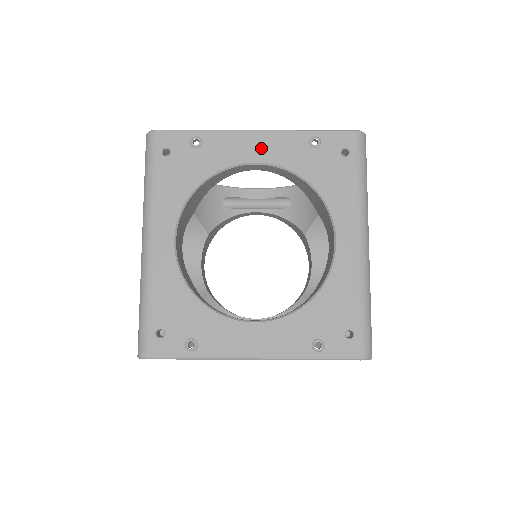
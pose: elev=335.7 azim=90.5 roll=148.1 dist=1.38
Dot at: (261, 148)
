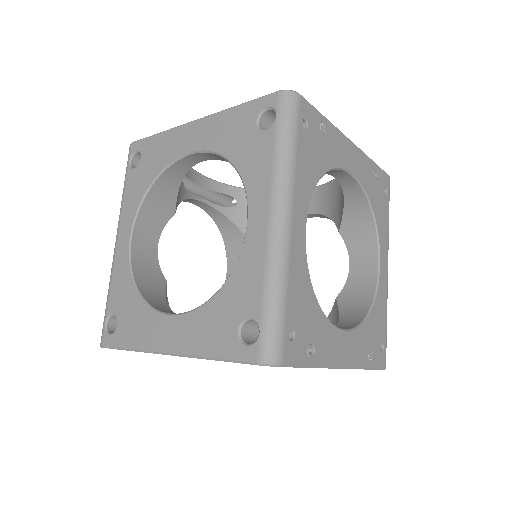
Dot at: (354, 161)
